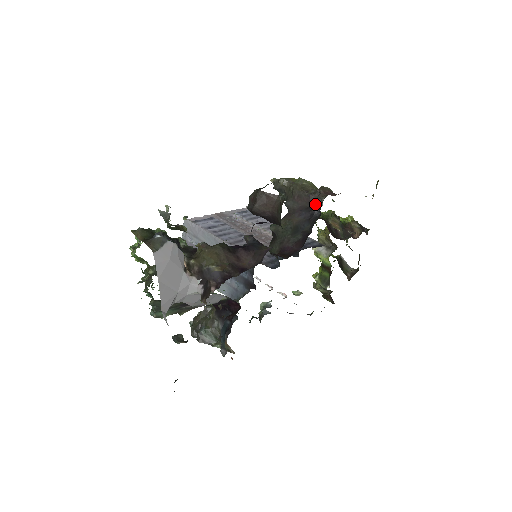
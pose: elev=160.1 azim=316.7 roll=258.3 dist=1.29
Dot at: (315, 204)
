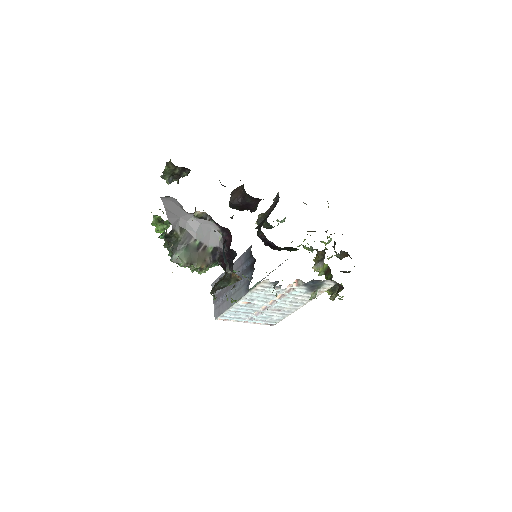
Dot at: occluded
